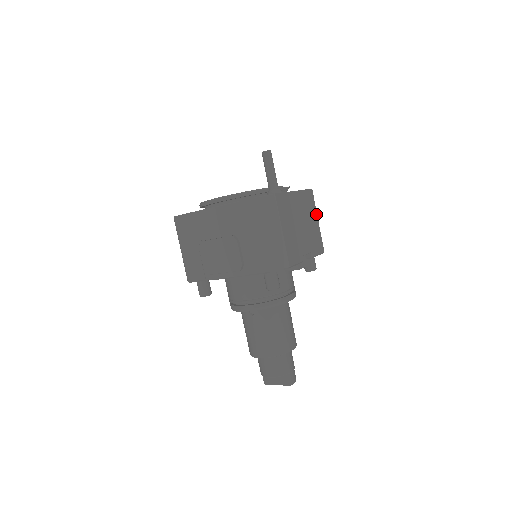
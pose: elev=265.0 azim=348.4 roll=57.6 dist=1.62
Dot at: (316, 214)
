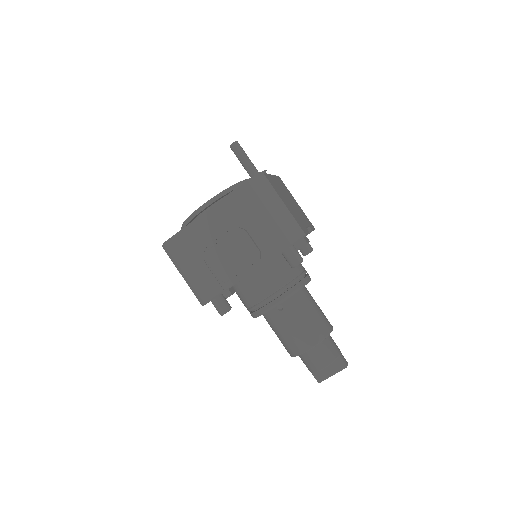
Dot at: occluded
